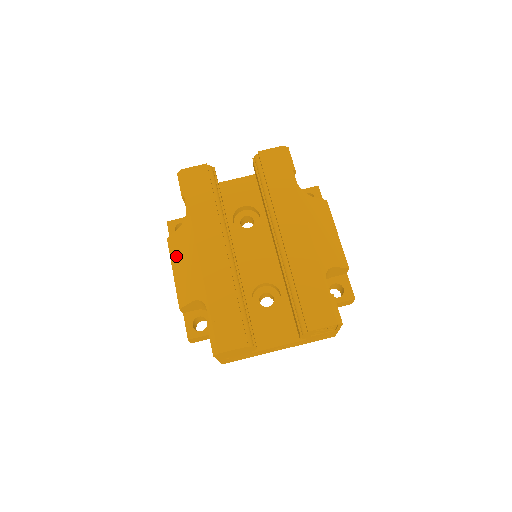
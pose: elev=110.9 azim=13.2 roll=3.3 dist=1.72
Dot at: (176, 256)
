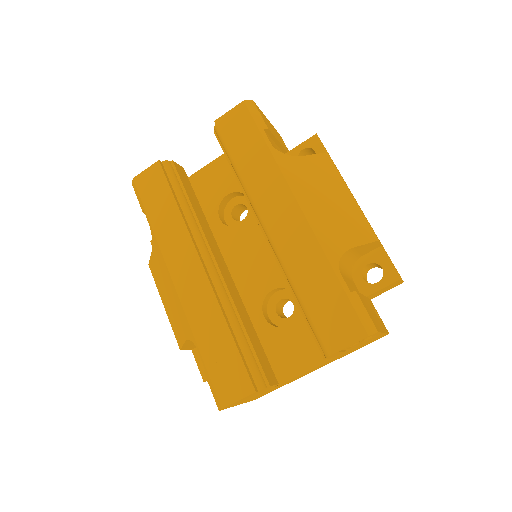
Dot at: (160, 286)
